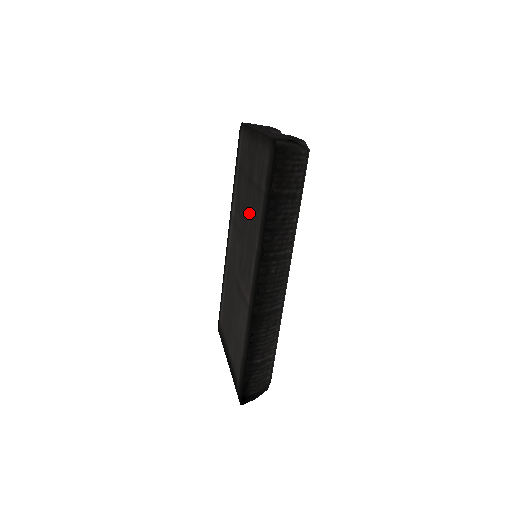
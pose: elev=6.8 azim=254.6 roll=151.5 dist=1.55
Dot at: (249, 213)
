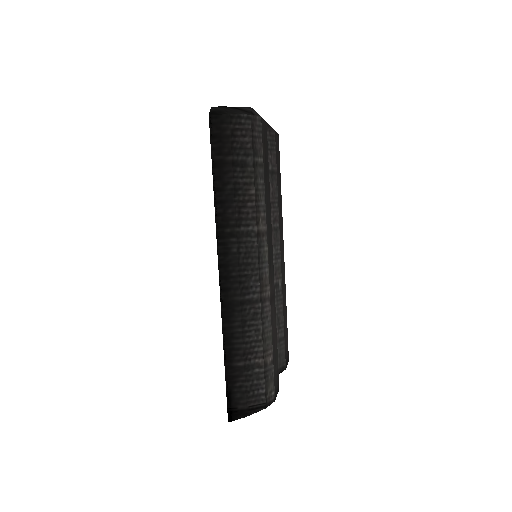
Dot at: occluded
